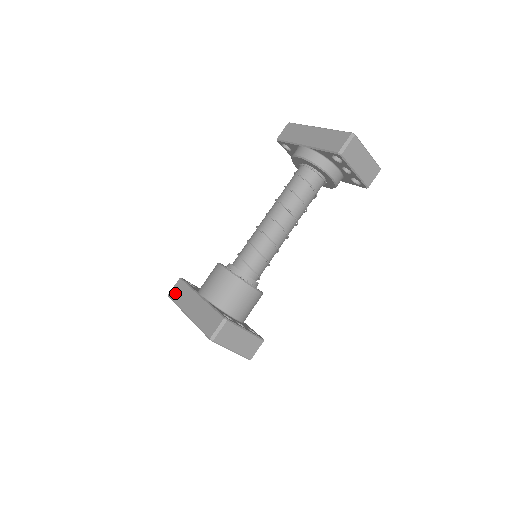
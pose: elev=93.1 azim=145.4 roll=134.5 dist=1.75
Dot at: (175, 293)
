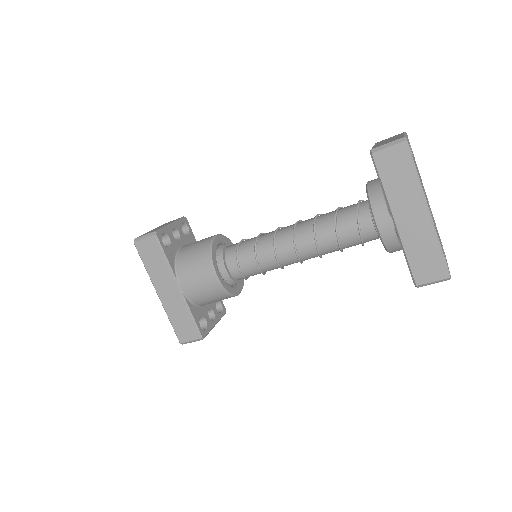
Dot at: (145, 251)
